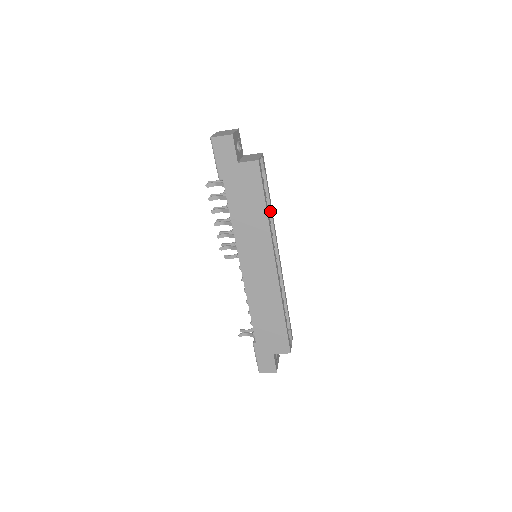
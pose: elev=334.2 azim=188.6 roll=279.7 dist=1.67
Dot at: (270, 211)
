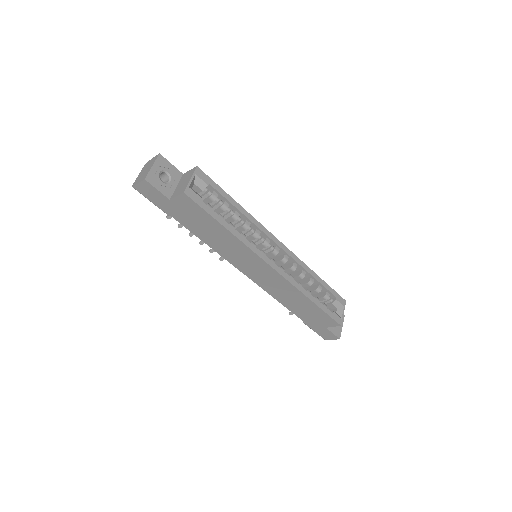
Dot at: (242, 214)
